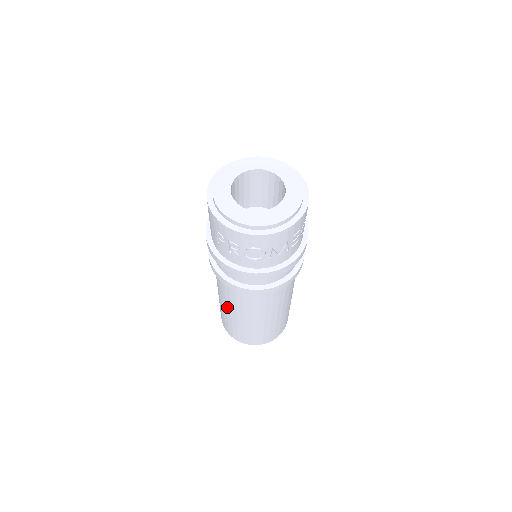
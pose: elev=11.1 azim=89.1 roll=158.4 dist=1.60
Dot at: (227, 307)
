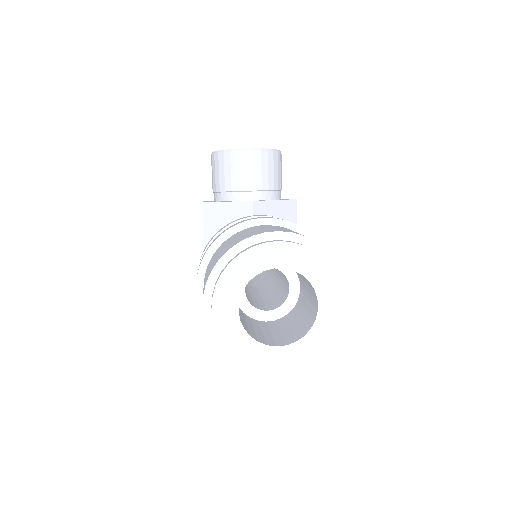
Dot at: occluded
